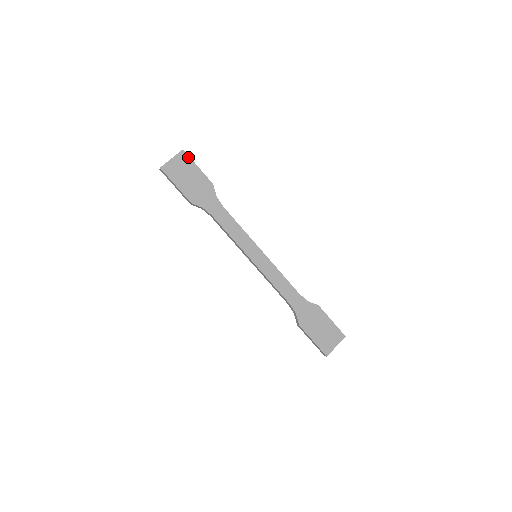
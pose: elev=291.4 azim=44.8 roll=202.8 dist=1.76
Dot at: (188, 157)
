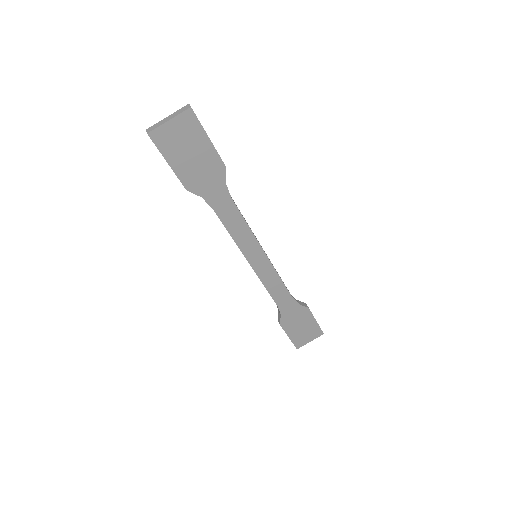
Dot at: (197, 121)
